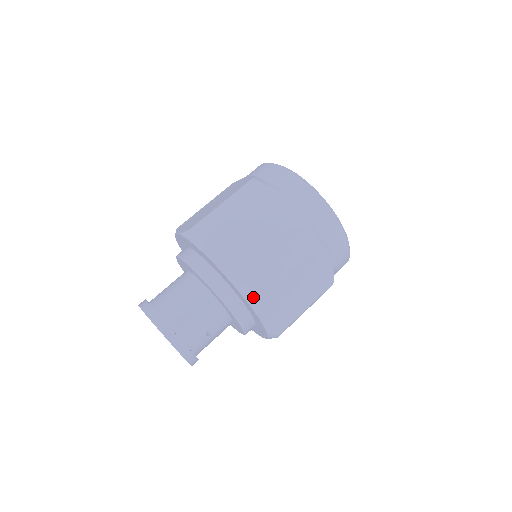
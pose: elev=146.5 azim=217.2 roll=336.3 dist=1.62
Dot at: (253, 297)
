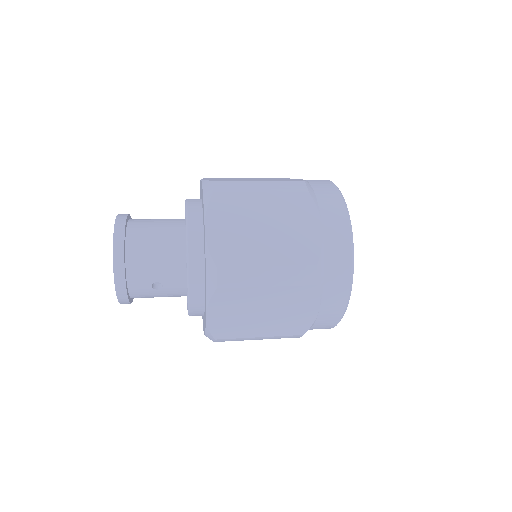
Dot at: (214, 282)
